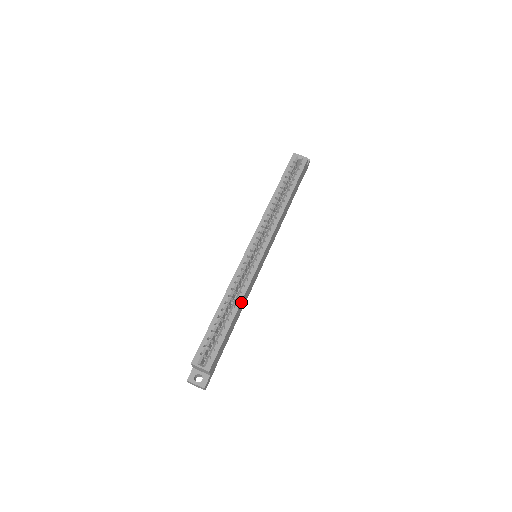
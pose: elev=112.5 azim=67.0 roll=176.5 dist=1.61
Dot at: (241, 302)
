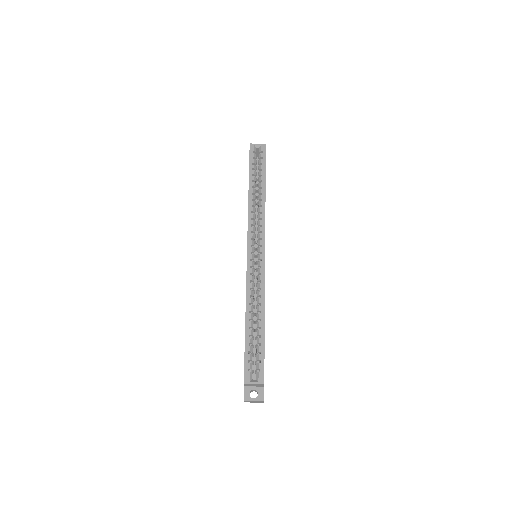
Dot at: (264, 306)
